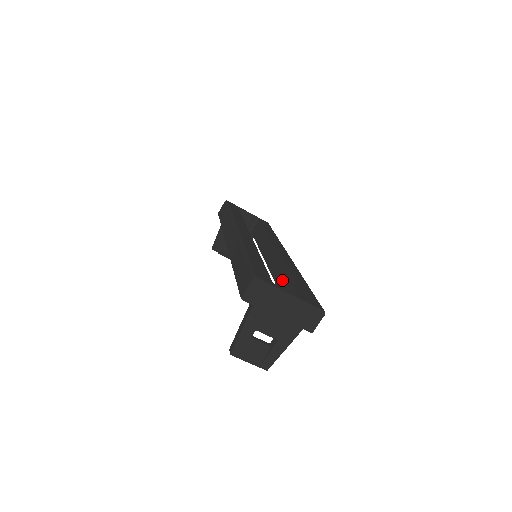
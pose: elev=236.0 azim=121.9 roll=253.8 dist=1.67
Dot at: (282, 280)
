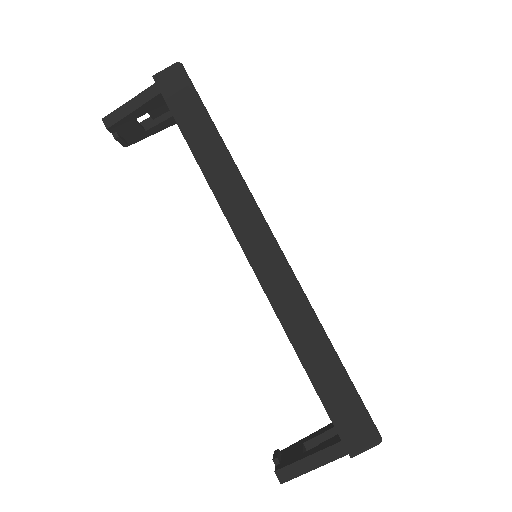
Dot at: occluded
